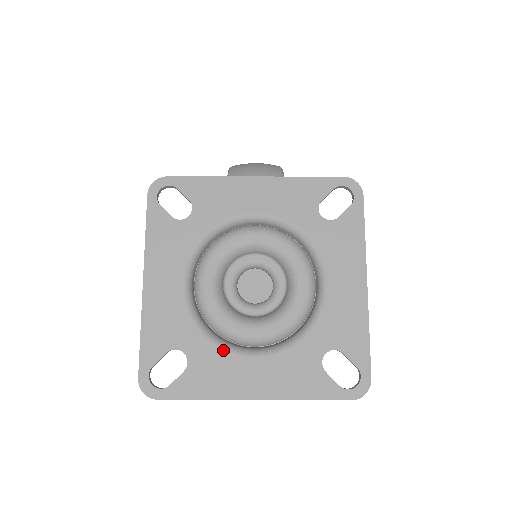
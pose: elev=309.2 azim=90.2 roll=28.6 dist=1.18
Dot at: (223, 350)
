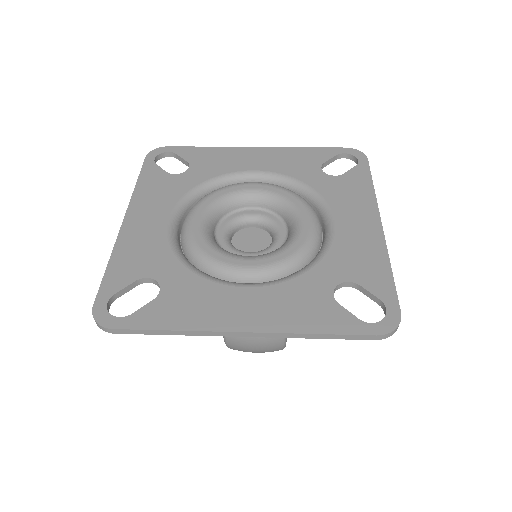
Dot at: (207, 279)
